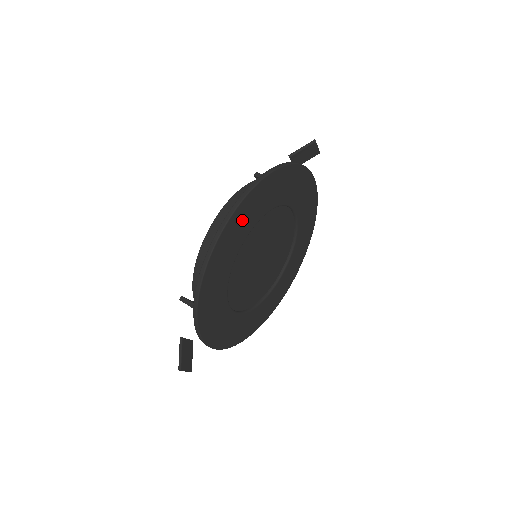
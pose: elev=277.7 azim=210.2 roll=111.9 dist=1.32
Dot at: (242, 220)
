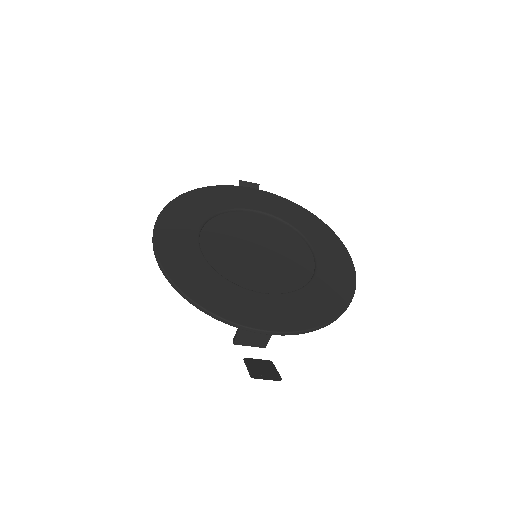
Dot at: (175, 225)
